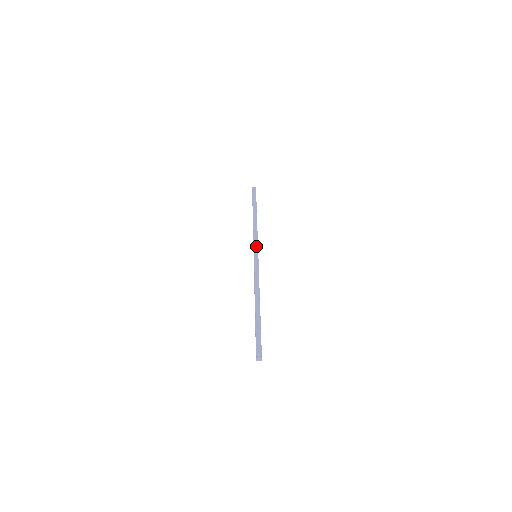
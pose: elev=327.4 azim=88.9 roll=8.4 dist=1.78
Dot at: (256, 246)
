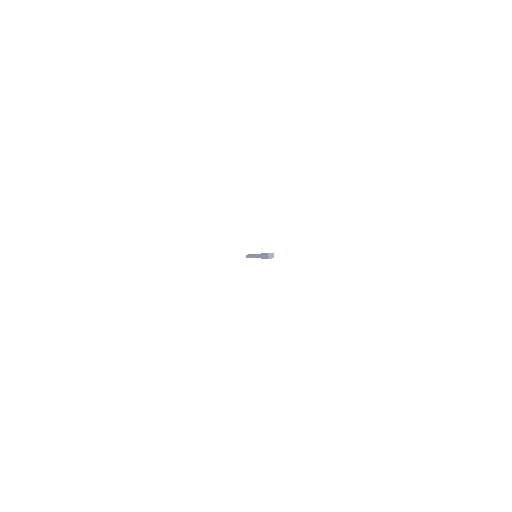
Dot at: occluded
